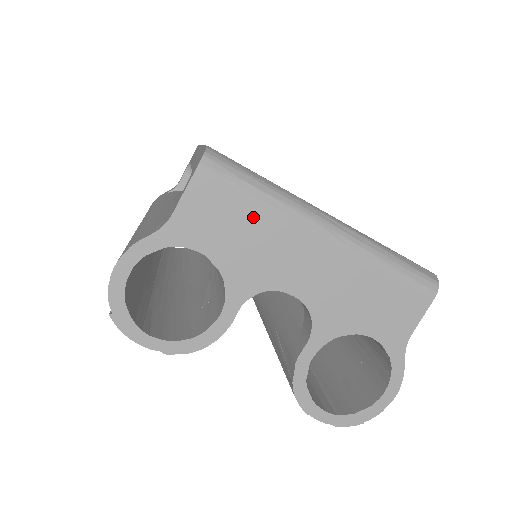
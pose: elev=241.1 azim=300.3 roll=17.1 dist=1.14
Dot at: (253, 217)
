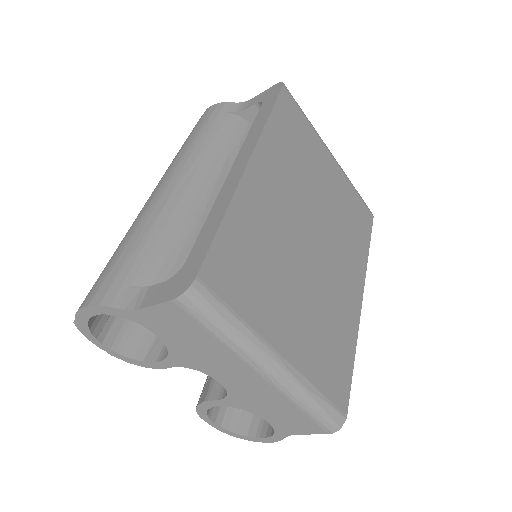
Dot at: (208, 342)
